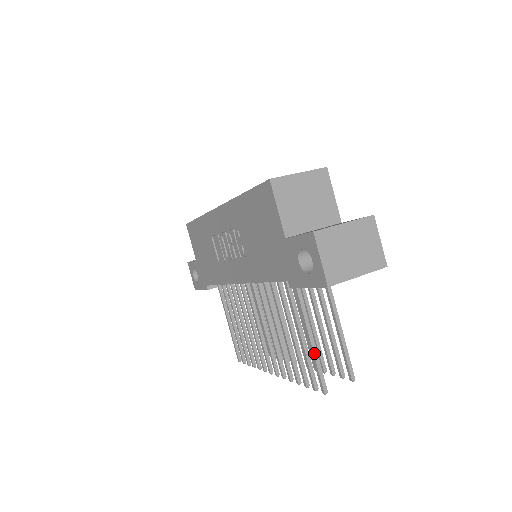
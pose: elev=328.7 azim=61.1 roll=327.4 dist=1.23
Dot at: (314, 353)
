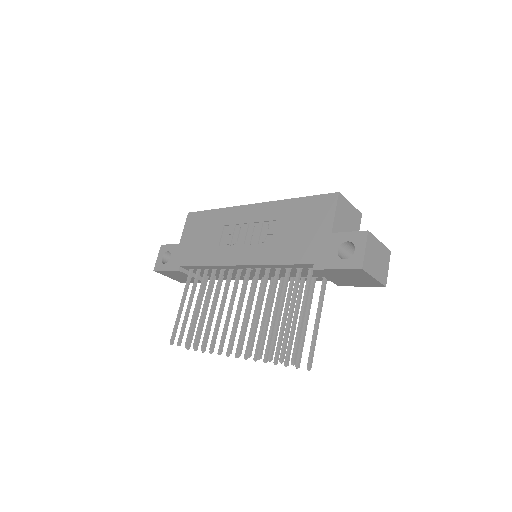
Dot at: (300, 329)
